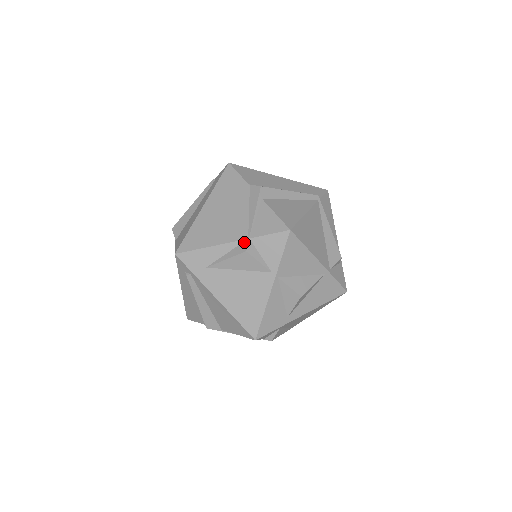
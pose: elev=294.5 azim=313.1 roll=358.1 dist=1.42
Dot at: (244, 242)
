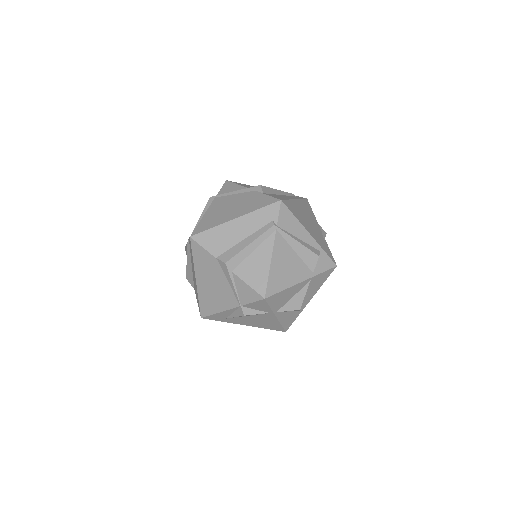
Dot at: (239, 308)
